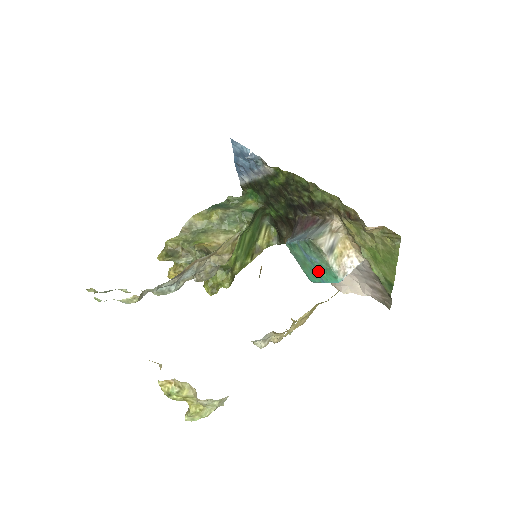
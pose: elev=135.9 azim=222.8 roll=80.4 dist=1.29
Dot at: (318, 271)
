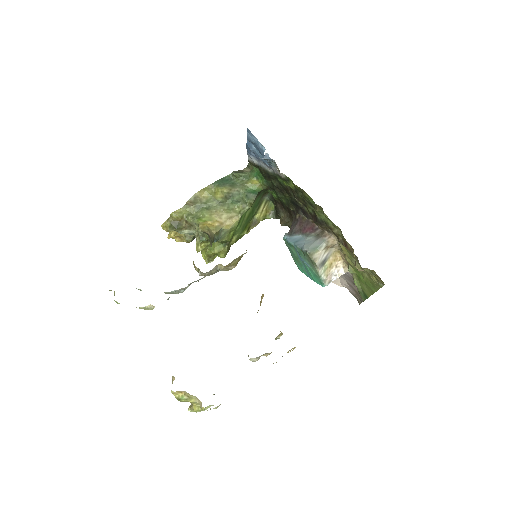
Dot at: (307, 270)
